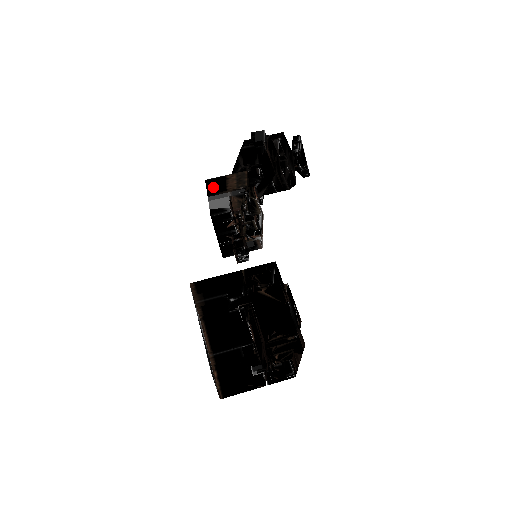
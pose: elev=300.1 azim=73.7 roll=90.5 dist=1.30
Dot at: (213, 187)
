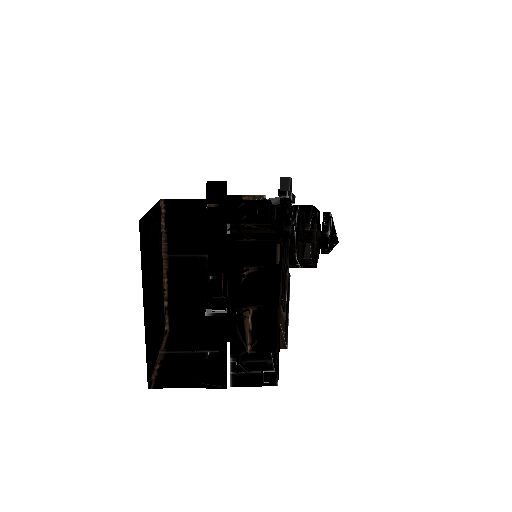
Dot at: (227, 210)
